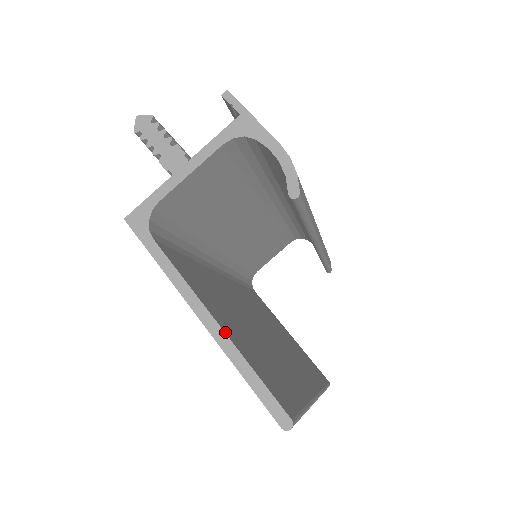
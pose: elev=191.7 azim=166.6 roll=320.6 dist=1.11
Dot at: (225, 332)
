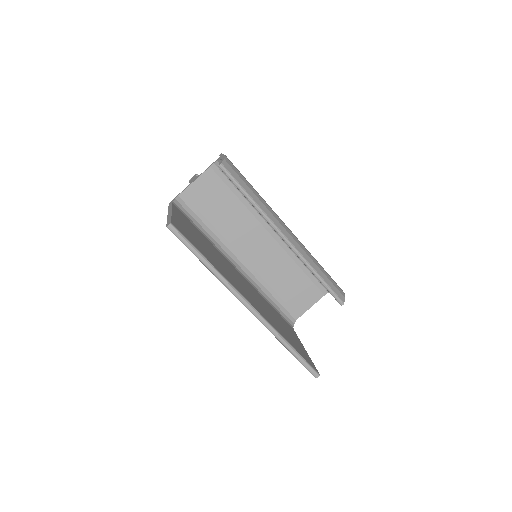
Dot at: (172, 213)
